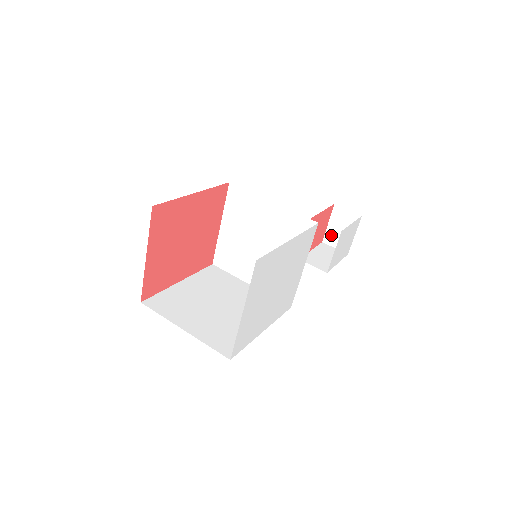
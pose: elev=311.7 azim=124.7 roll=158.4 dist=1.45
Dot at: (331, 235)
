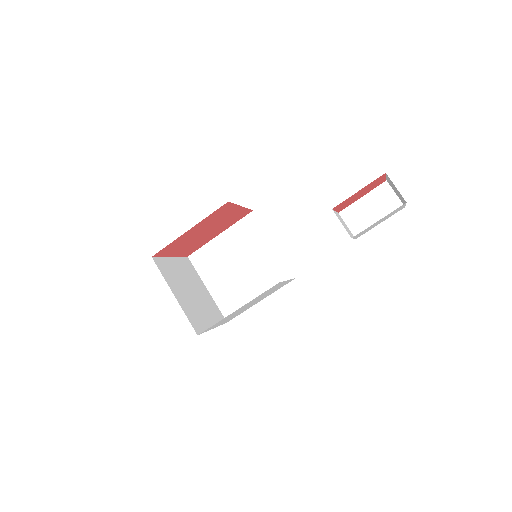
Dot at: occluded
